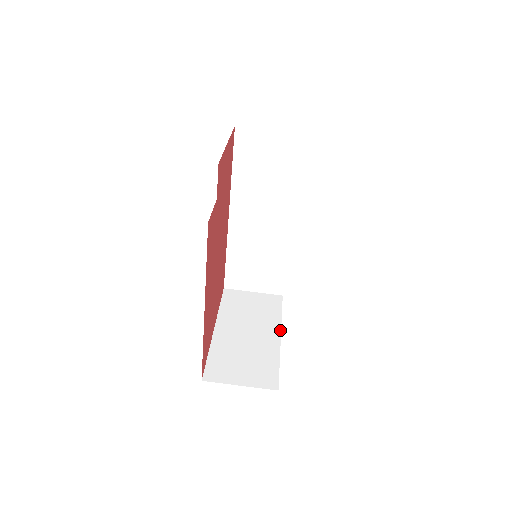
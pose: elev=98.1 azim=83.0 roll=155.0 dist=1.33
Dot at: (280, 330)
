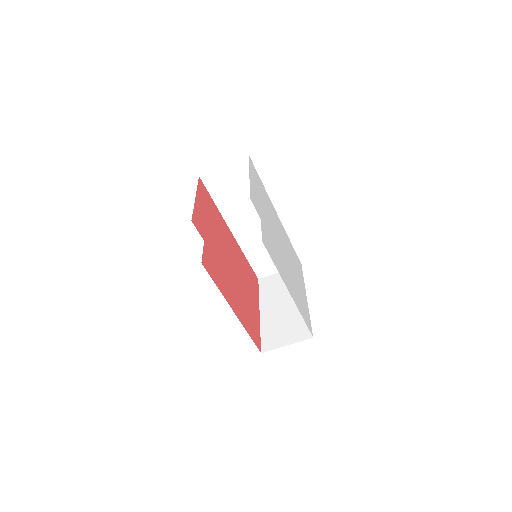
Dot at: occluded
